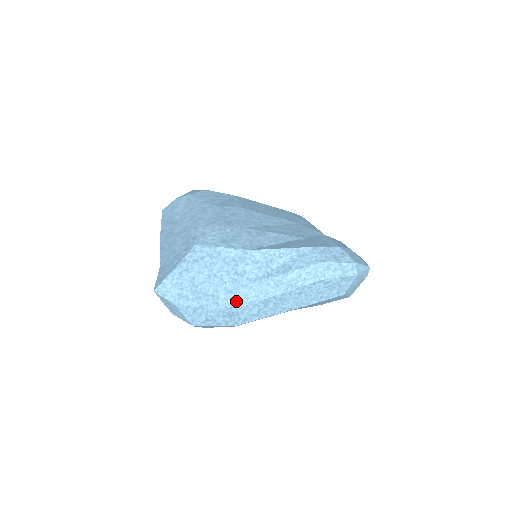
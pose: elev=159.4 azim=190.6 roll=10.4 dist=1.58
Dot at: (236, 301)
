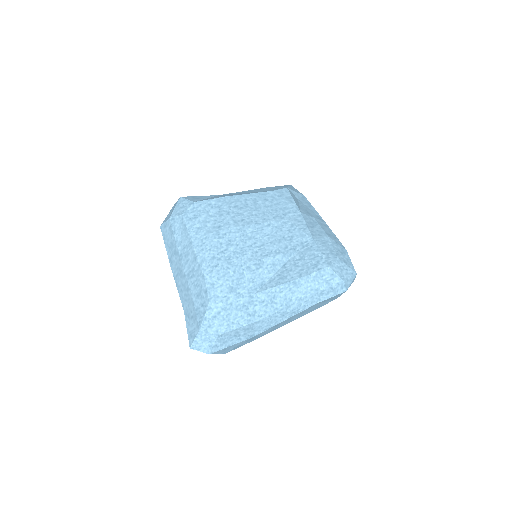
Dot at: (253, 332)
